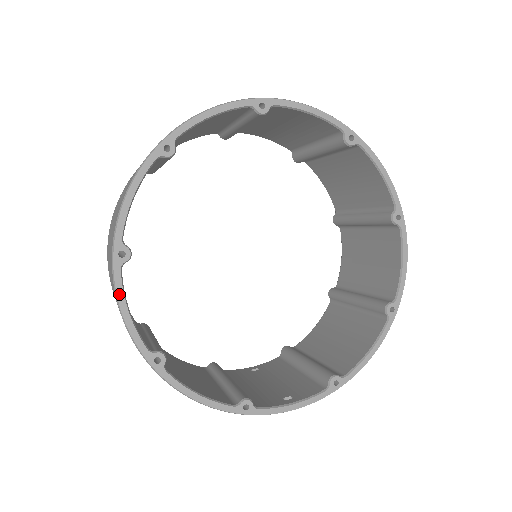
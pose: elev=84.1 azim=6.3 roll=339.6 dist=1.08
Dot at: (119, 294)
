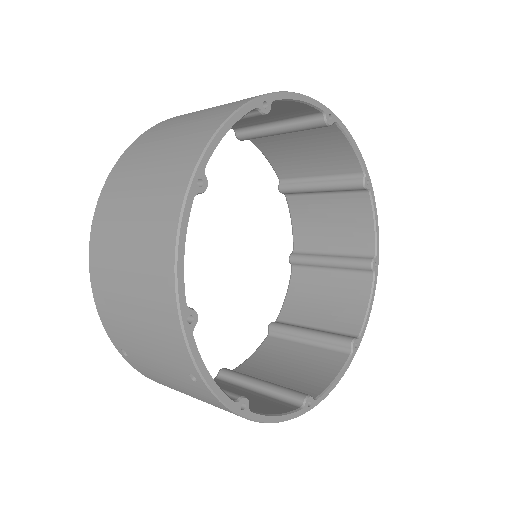
Dot at: (238, 114)
